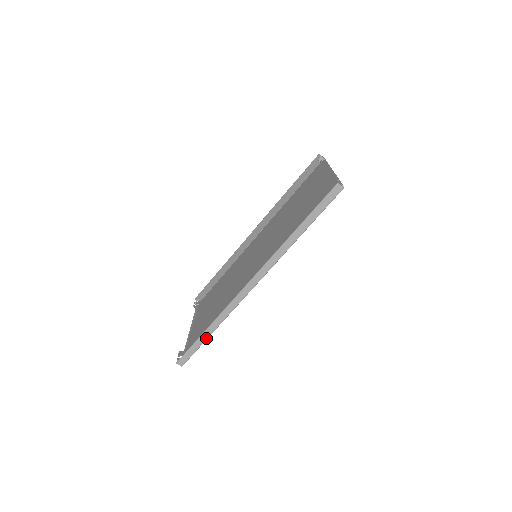
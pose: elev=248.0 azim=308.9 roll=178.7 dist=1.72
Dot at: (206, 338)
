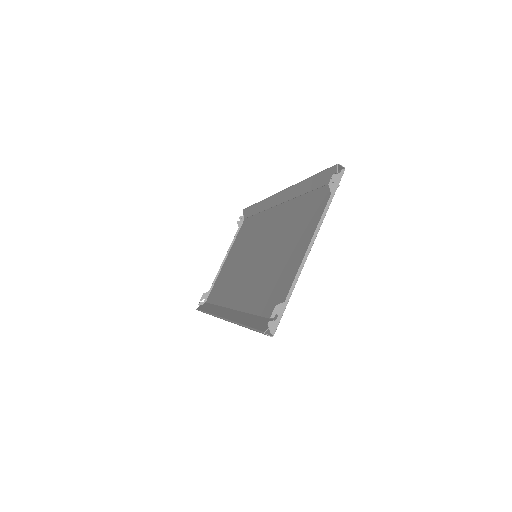
Dot at: occluded
